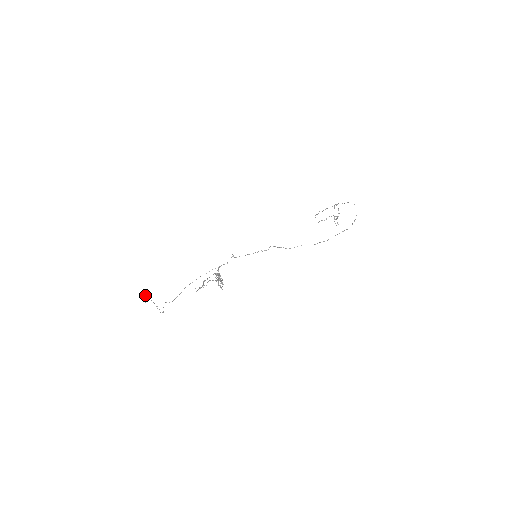
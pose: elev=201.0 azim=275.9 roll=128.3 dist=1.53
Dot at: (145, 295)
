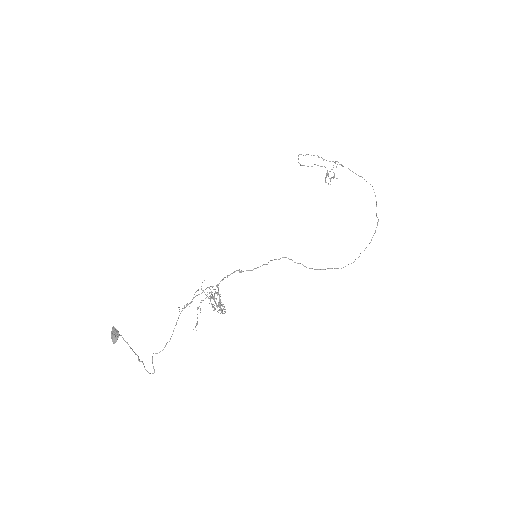
Dot at: (115, 334)
